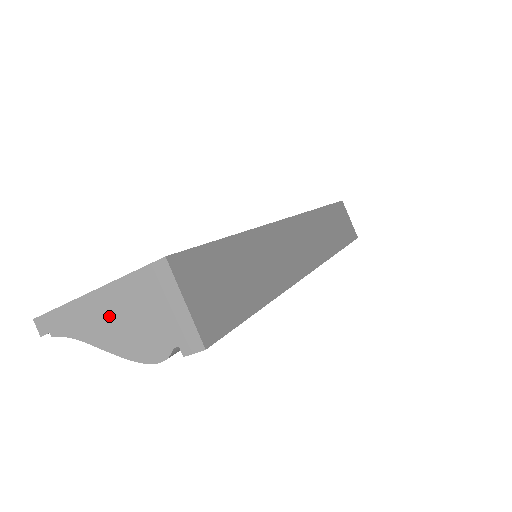
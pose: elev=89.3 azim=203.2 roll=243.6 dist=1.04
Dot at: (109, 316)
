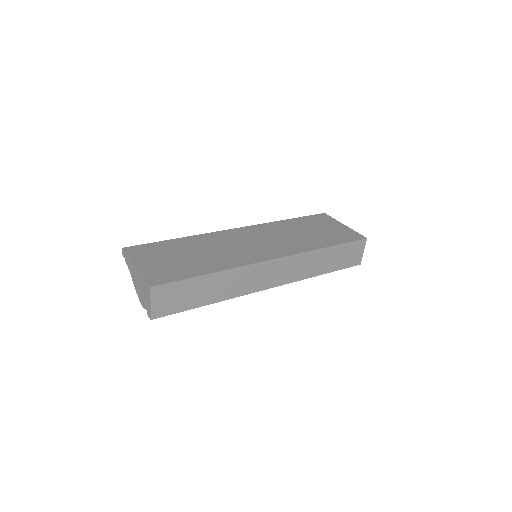
Dot at: (137, 278)
